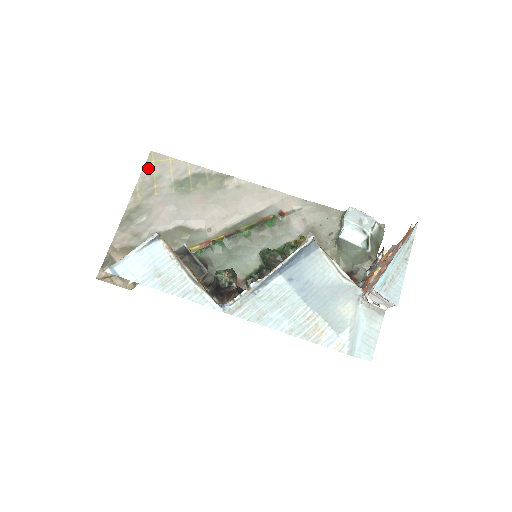
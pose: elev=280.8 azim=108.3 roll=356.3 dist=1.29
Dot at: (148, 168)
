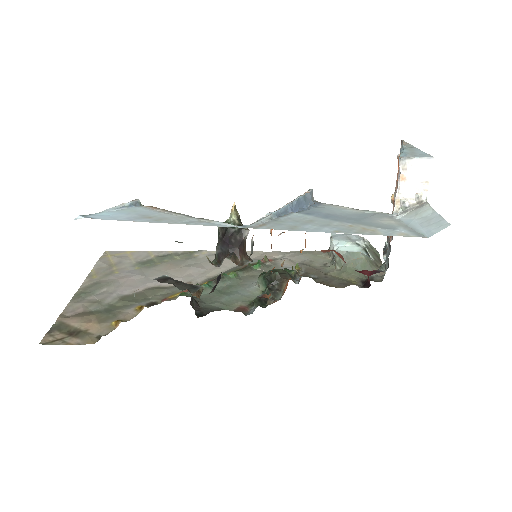
Dot at: (104, 260)
